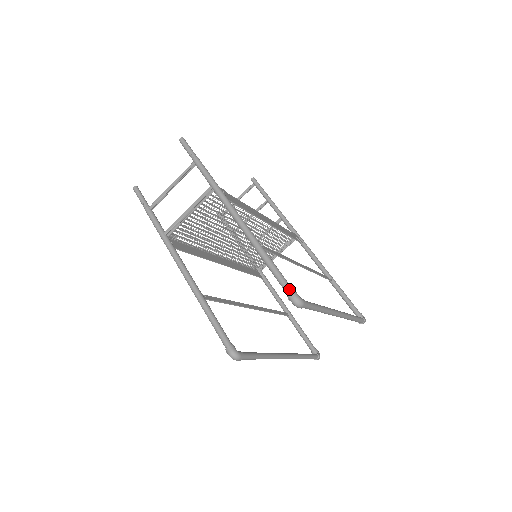
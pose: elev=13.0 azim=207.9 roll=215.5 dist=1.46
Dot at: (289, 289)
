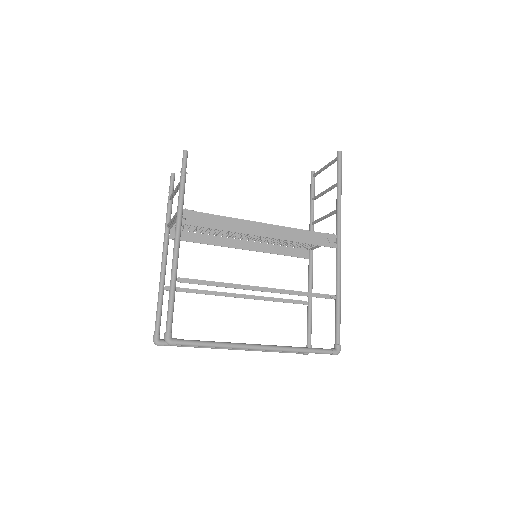
Dot at: (166, 329)
